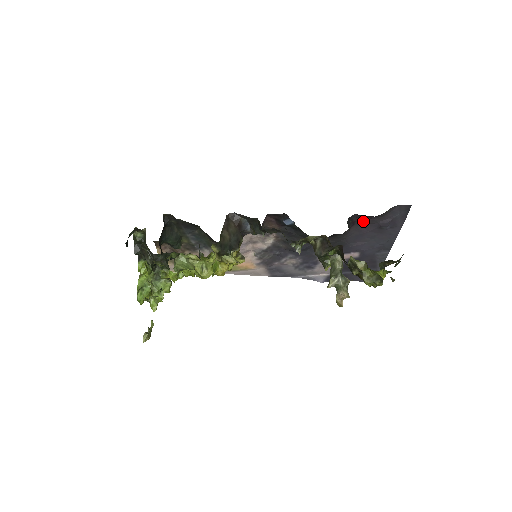
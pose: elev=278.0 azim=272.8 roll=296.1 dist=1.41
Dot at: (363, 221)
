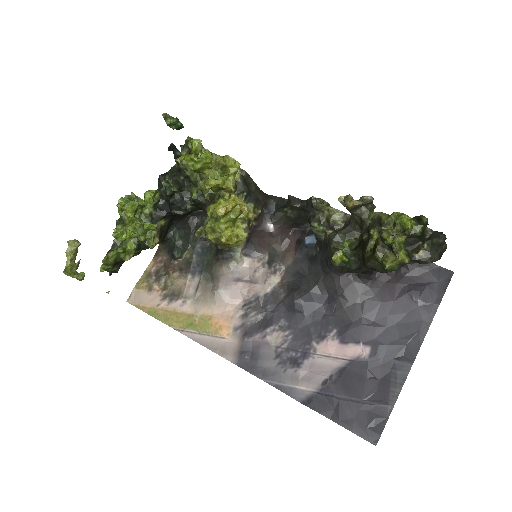
Dot at: (391, 279)
